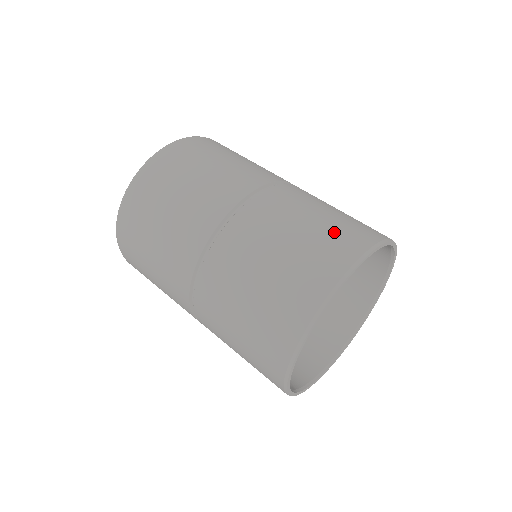
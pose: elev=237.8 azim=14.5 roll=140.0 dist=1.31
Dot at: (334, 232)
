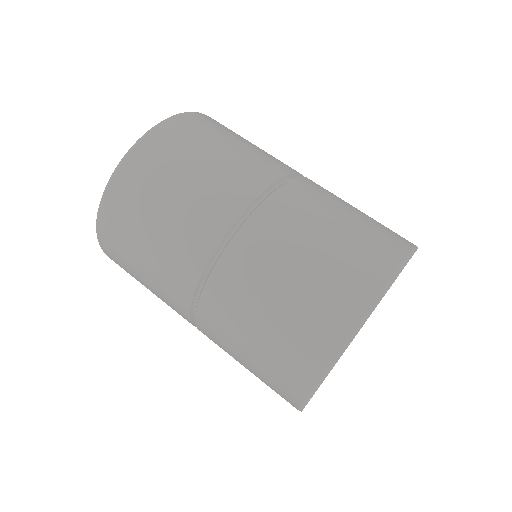
Dot at: occluded
